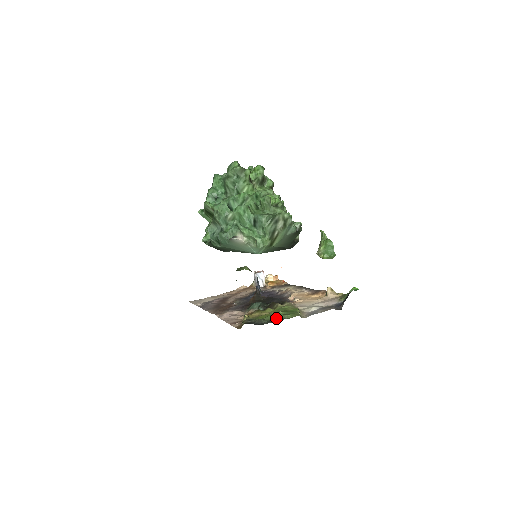
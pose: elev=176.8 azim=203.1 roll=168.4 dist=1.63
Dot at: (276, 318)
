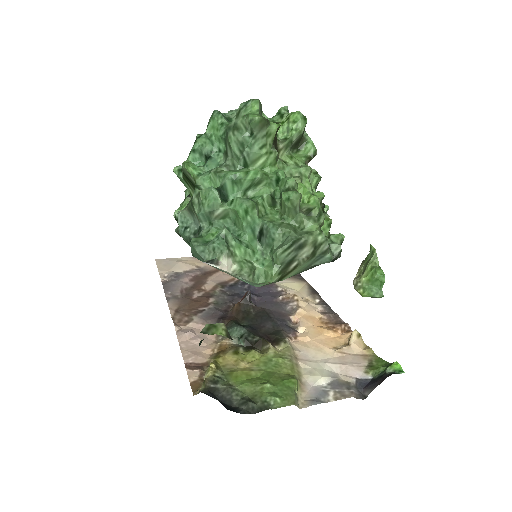
Dot at: (256, 397)
